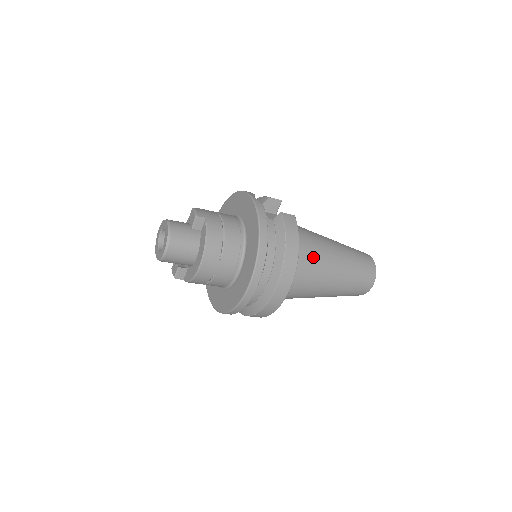
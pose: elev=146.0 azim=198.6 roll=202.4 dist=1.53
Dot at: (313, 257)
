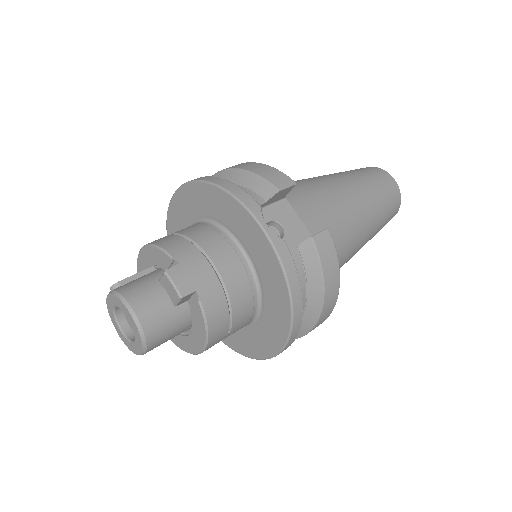
Dot at: (342, 251)
